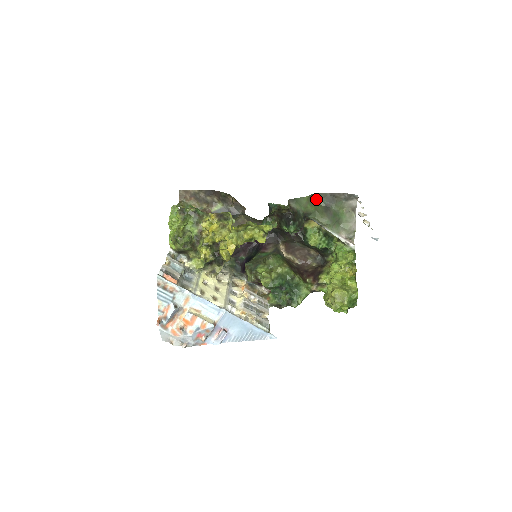
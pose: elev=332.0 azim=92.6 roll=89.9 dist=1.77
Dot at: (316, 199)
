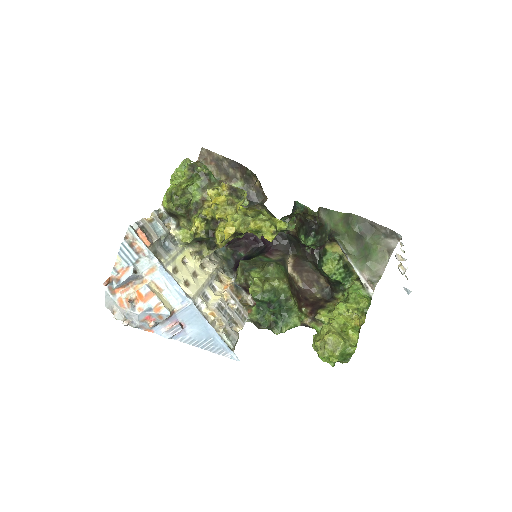
Dot at: (352, 221)
